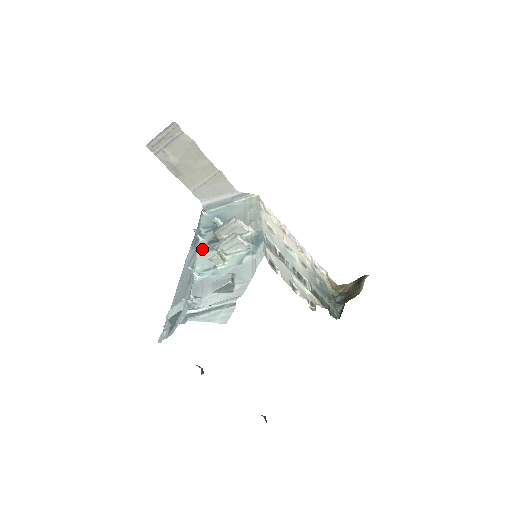
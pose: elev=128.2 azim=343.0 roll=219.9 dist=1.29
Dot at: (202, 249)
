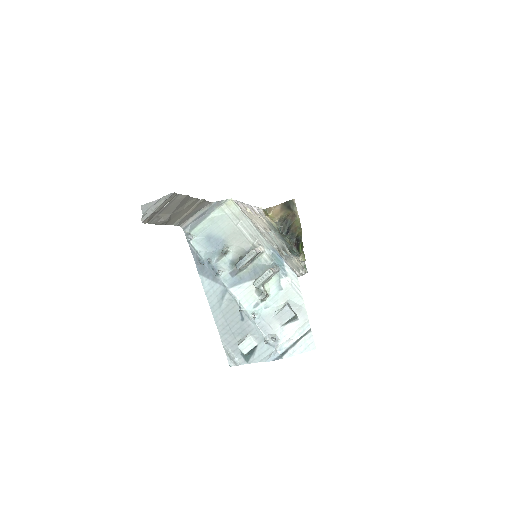
Dot at: (231, 284)
